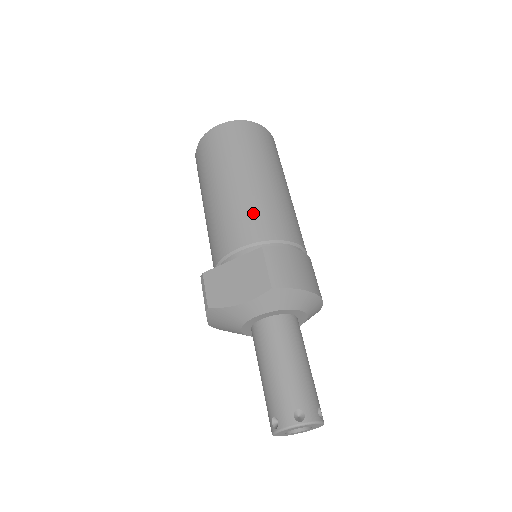
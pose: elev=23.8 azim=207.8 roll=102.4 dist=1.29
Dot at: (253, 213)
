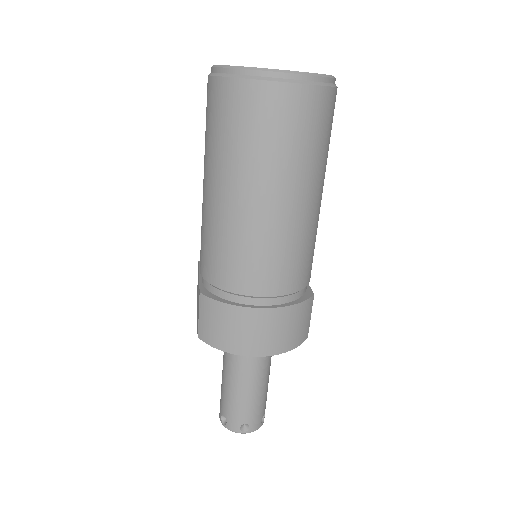
Dot at: (208, 243)
